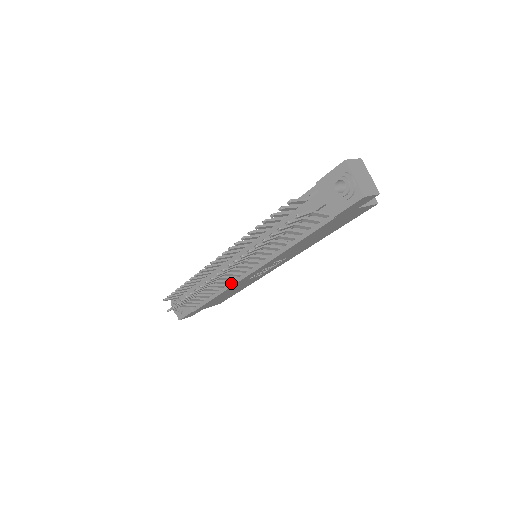
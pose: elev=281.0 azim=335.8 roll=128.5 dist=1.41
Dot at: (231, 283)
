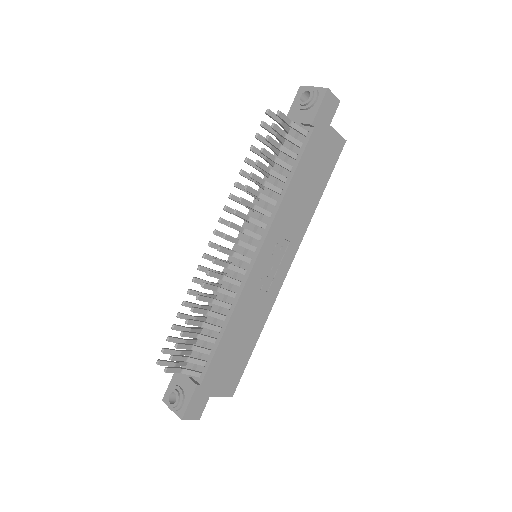
Dot at: (238, 293)
